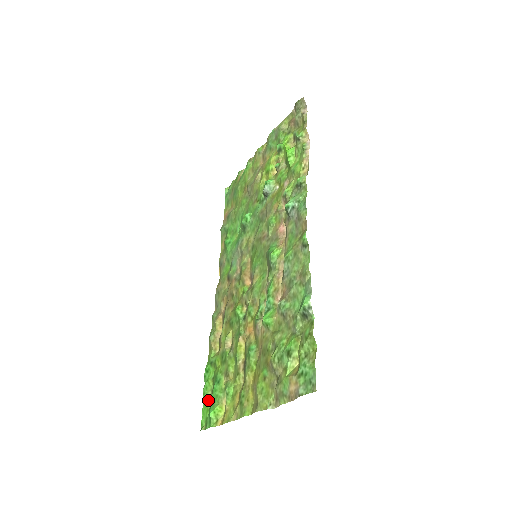
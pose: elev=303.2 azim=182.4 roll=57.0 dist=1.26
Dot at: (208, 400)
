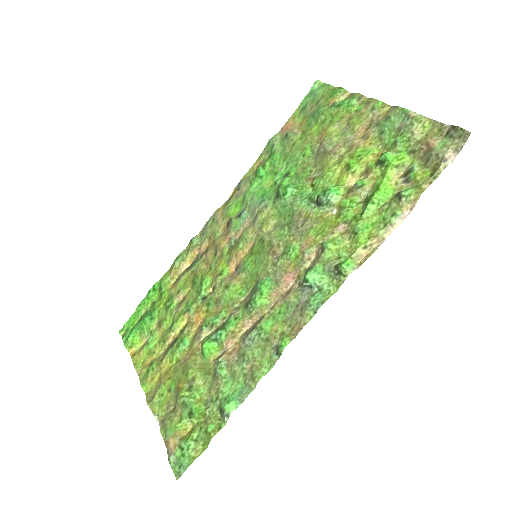
Dot at: (139, 315)
